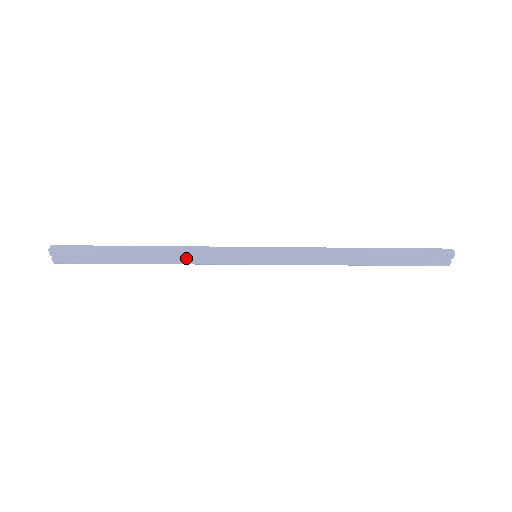
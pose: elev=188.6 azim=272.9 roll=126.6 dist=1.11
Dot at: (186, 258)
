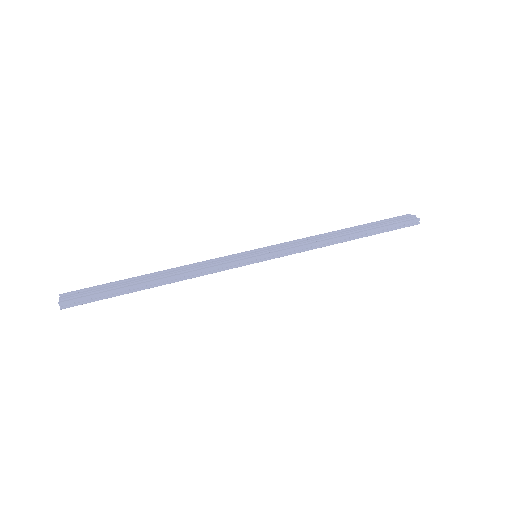
Dot at: occluded
